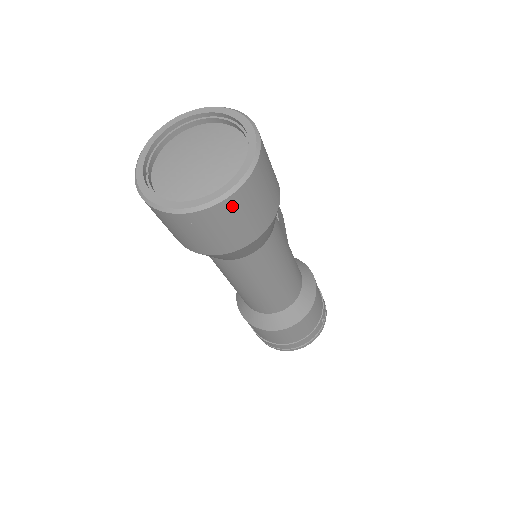
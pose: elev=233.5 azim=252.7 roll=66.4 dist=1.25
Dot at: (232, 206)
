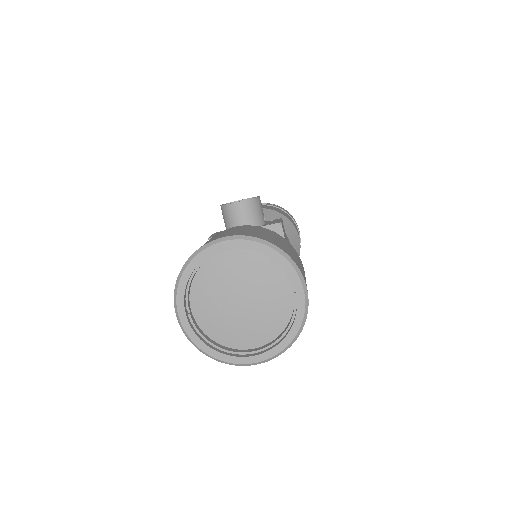
Dot at: occluded
